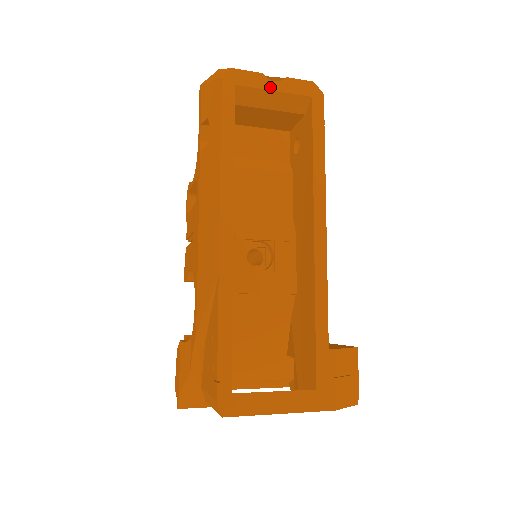
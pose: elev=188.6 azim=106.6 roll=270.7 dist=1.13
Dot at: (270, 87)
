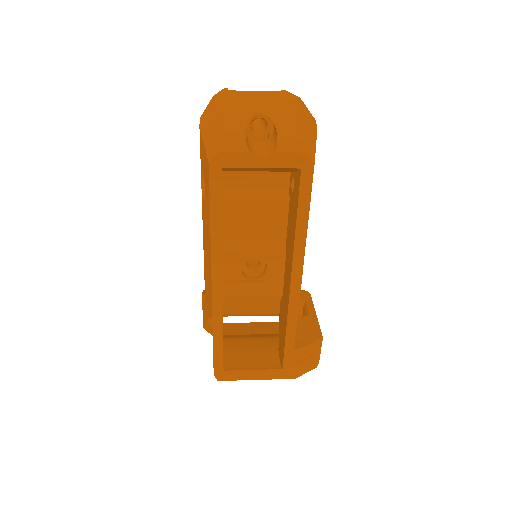
Dot at: (257, 165)
